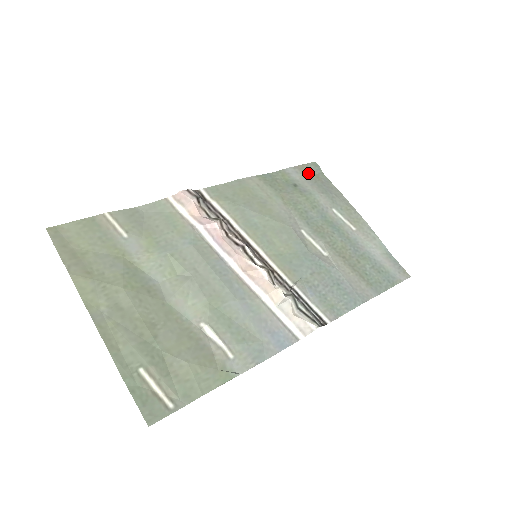
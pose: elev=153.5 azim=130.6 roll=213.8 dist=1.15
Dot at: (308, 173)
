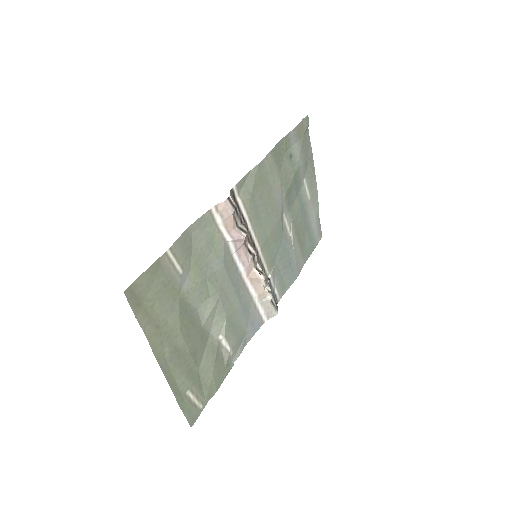
Dot at: (301, 134)
